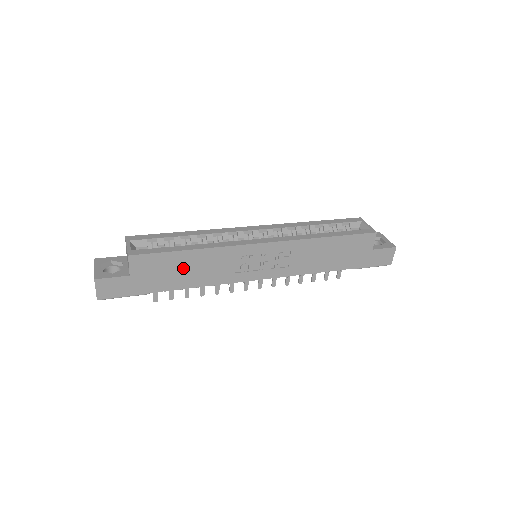
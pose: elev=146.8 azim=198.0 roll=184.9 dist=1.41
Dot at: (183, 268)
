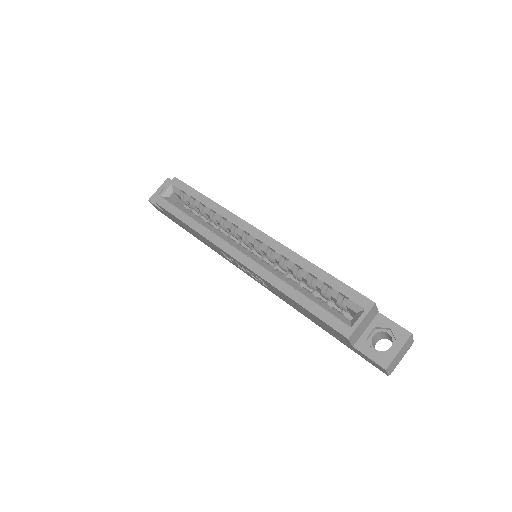
Dot at: occluded
